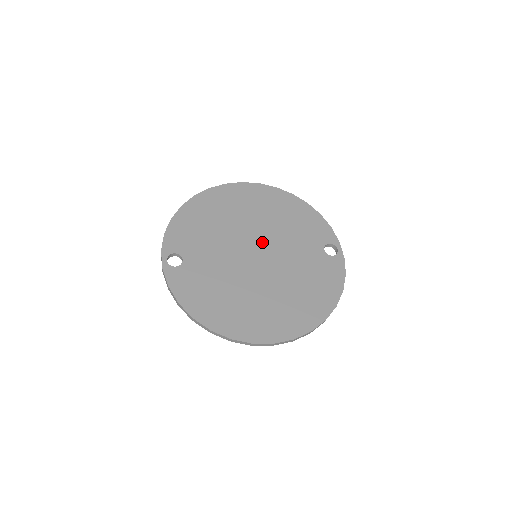
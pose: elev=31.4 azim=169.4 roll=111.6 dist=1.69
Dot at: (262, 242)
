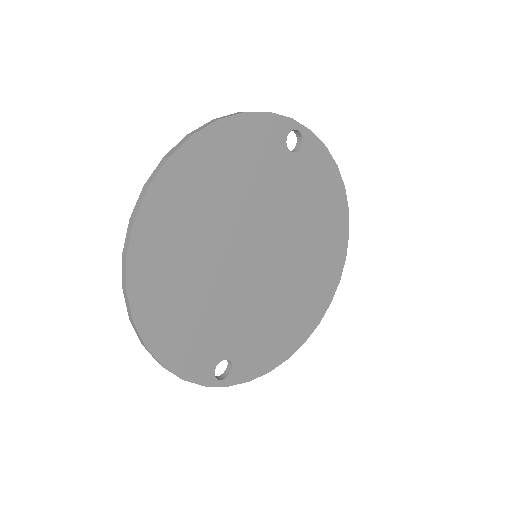
Dot at: (247, 240)
